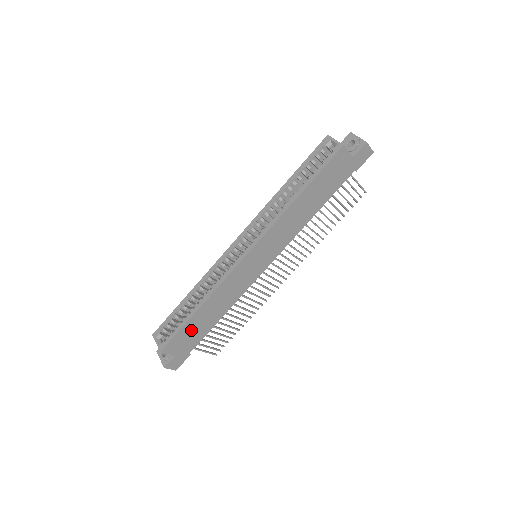
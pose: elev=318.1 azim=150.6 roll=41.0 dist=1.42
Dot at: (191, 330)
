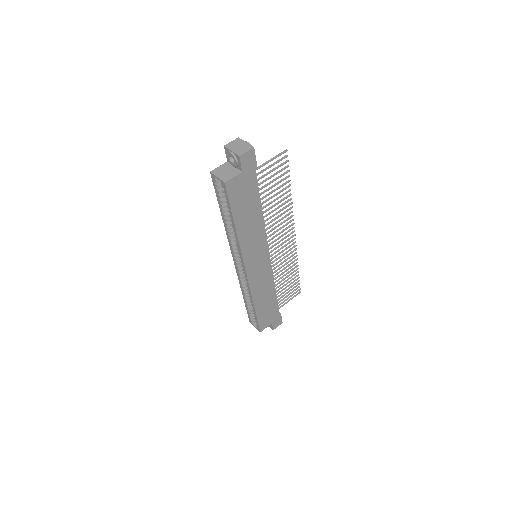
Dot at: (264, 313)
